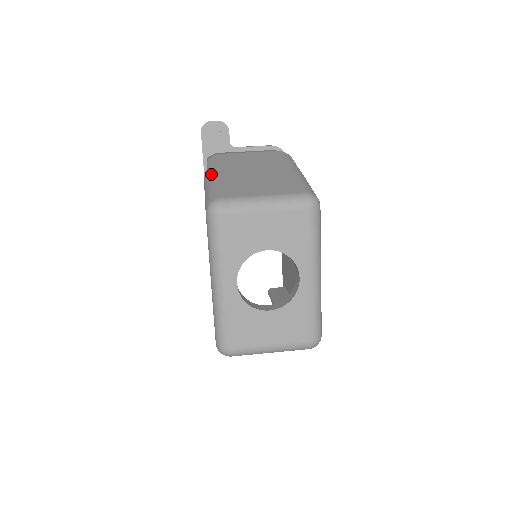
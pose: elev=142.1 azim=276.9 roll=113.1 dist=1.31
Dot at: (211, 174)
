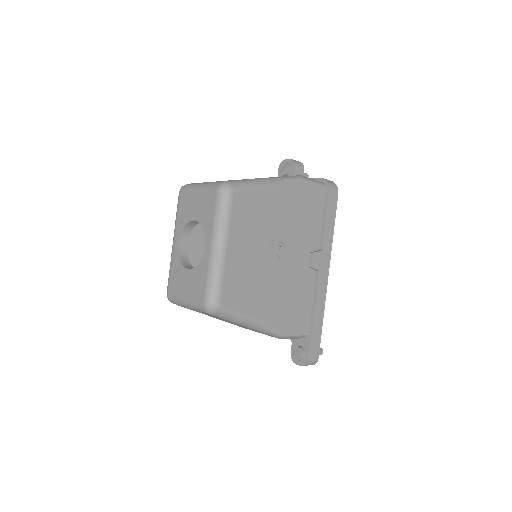
Dot at: occluded
